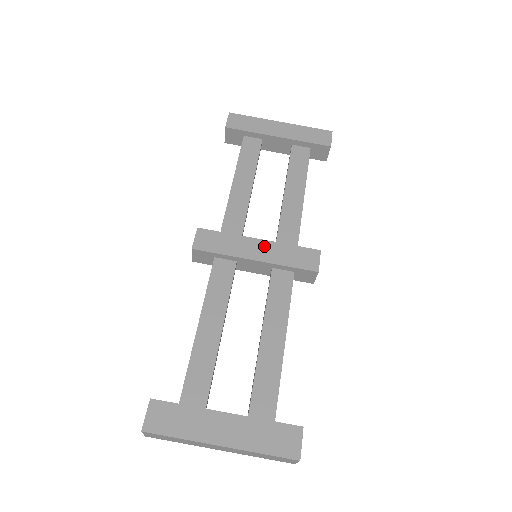
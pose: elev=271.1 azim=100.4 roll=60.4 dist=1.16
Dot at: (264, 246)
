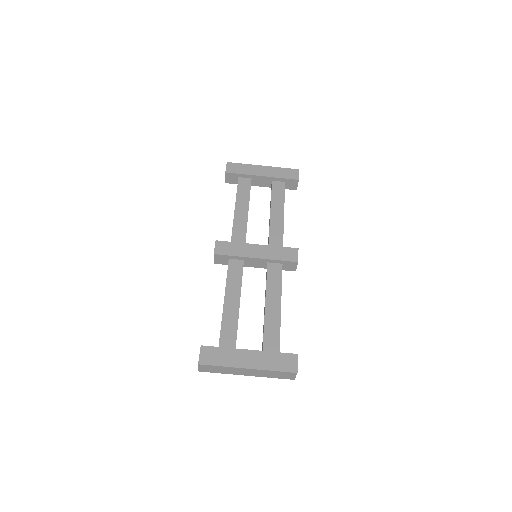
Dot at: (261, 249)
